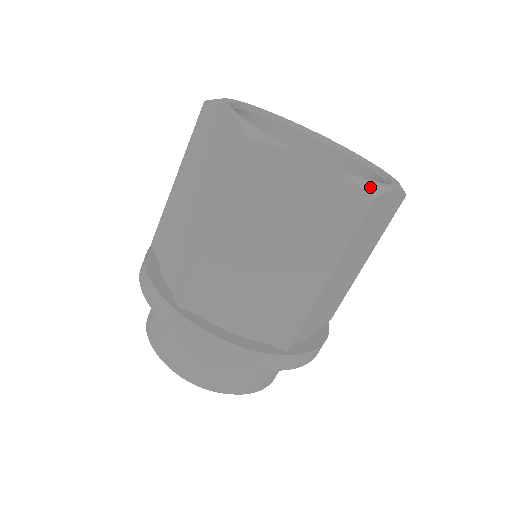
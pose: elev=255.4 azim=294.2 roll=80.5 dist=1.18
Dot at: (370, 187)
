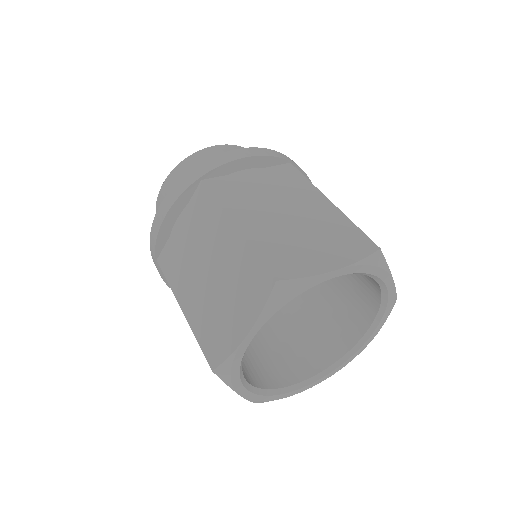
Dot at: occluded
